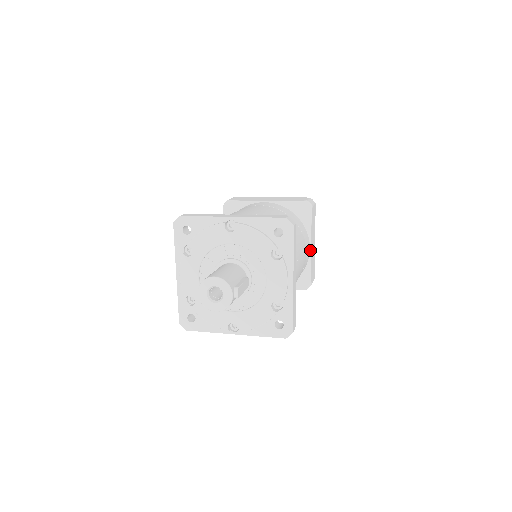
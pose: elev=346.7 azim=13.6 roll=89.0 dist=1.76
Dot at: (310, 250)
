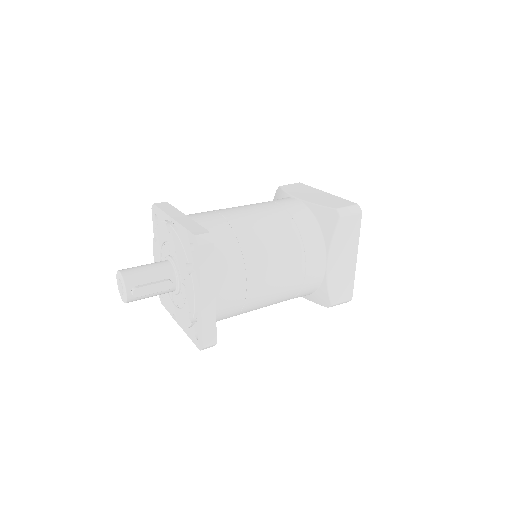
Dot at: (326, 267)
